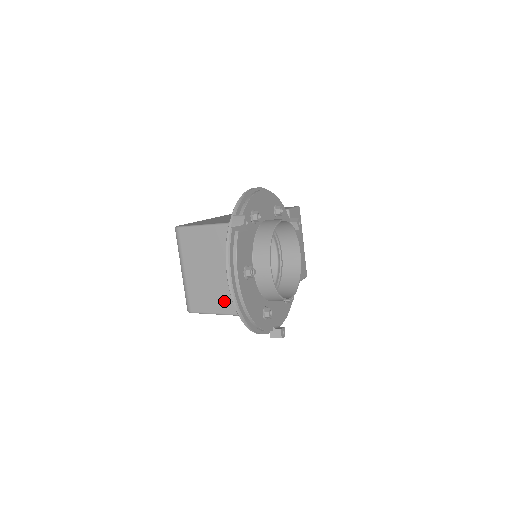
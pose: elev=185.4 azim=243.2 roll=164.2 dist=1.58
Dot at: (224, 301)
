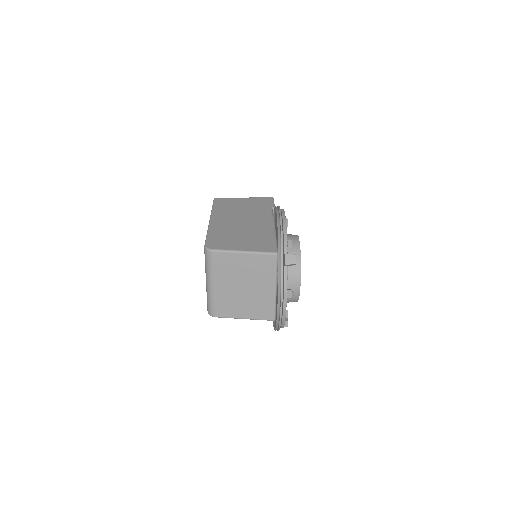
Dot at: (253, 310)
